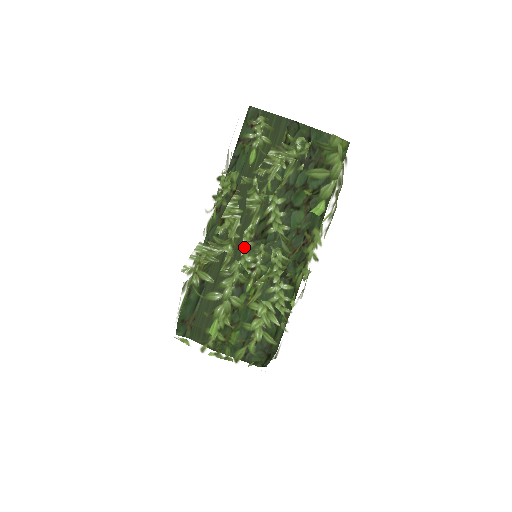
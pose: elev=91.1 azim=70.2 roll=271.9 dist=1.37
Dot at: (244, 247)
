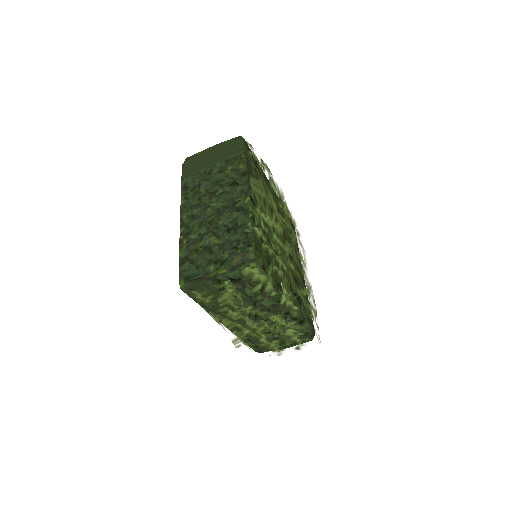
Dot at: (254, 326)
